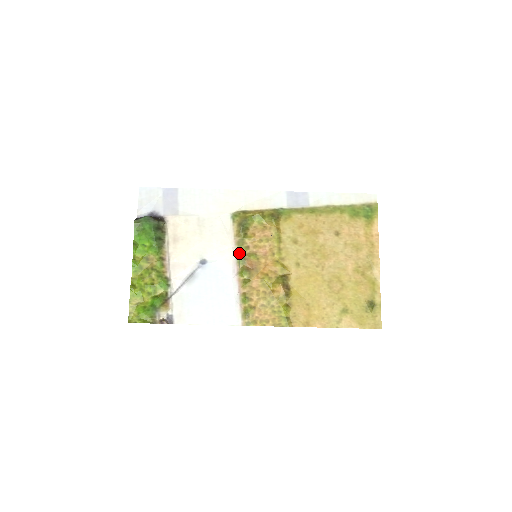
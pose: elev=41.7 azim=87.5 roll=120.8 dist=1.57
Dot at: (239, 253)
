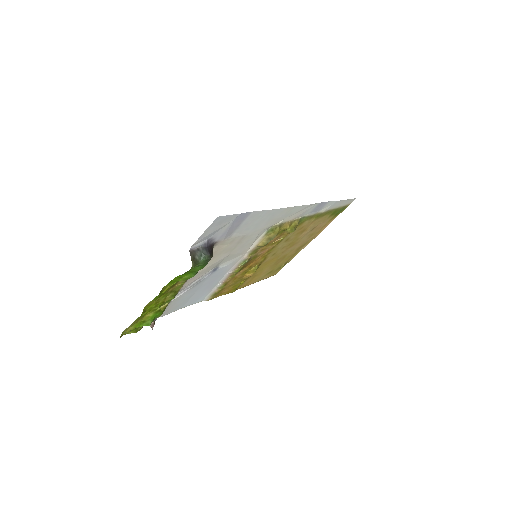
Dot at: (248, 259)
